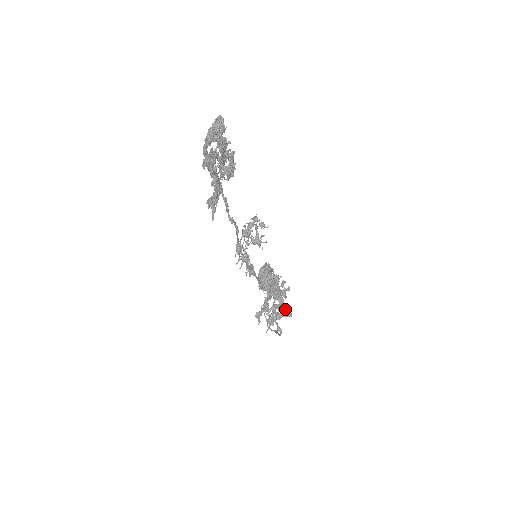
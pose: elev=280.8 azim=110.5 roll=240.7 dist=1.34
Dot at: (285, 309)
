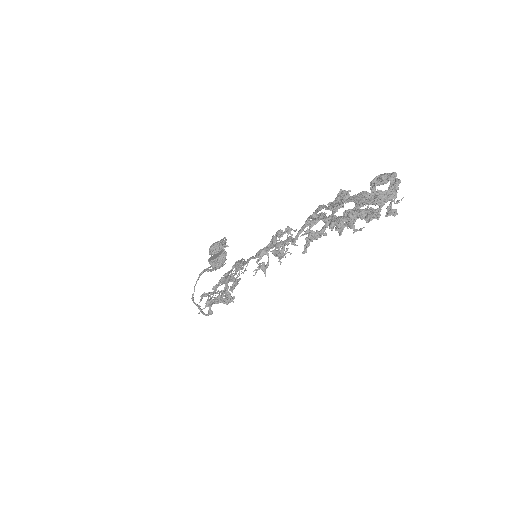
Dot at: (229, 297)
